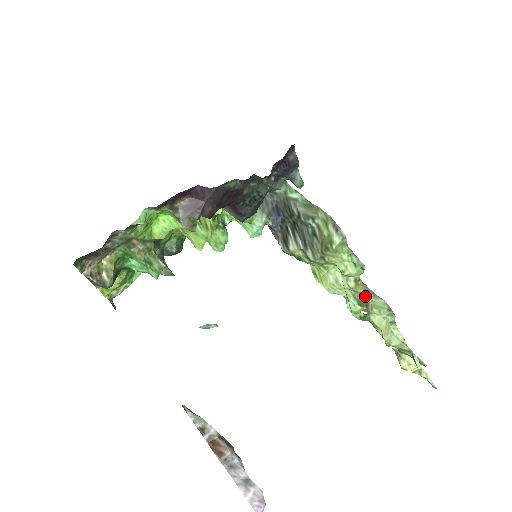
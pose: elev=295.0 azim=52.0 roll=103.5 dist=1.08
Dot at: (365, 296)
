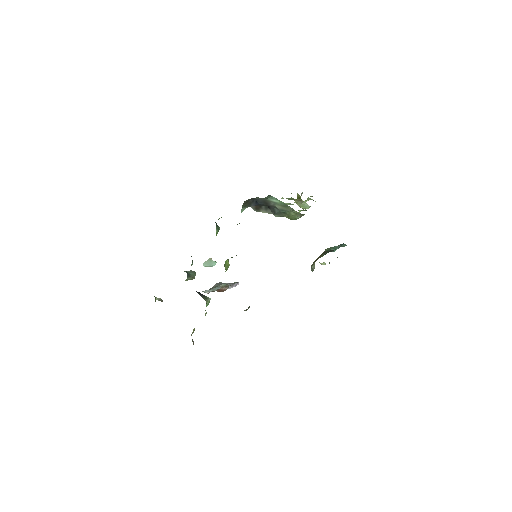
Dot at: (297, 201)
